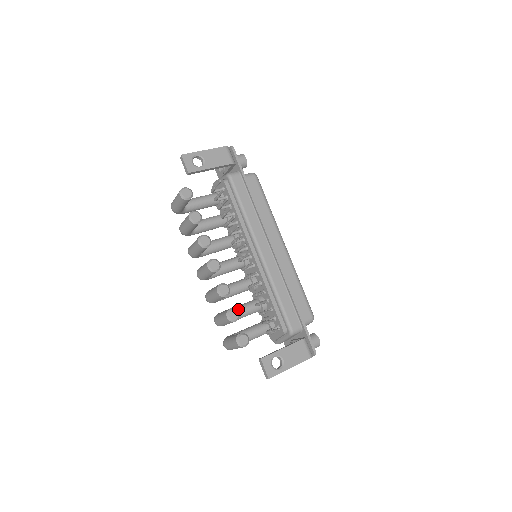
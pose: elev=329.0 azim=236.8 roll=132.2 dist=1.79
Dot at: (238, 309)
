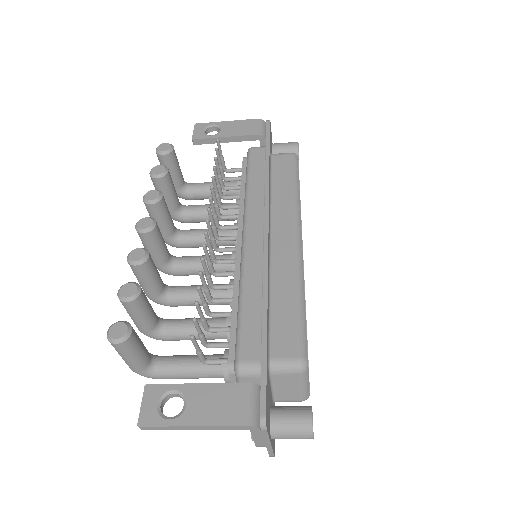
Dot at: (187, 319)
